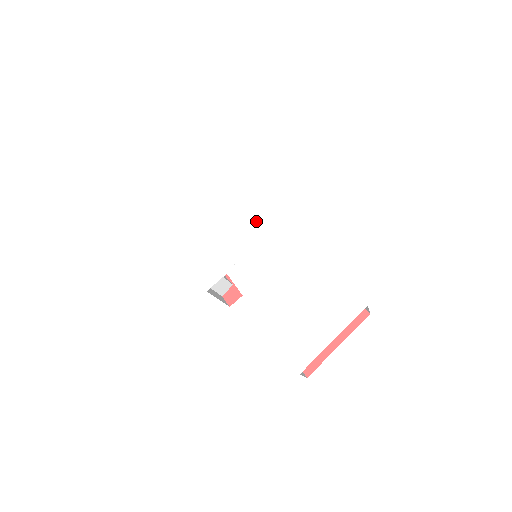
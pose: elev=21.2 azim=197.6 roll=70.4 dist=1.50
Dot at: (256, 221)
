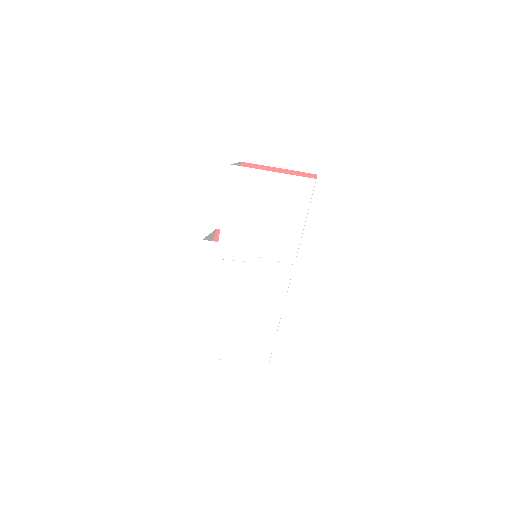
Dot at: (277, 252)
